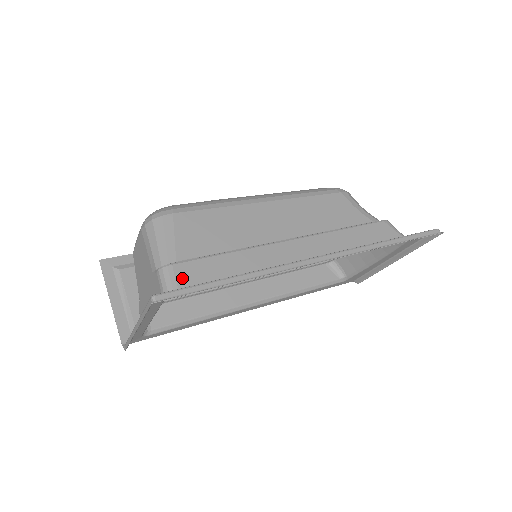
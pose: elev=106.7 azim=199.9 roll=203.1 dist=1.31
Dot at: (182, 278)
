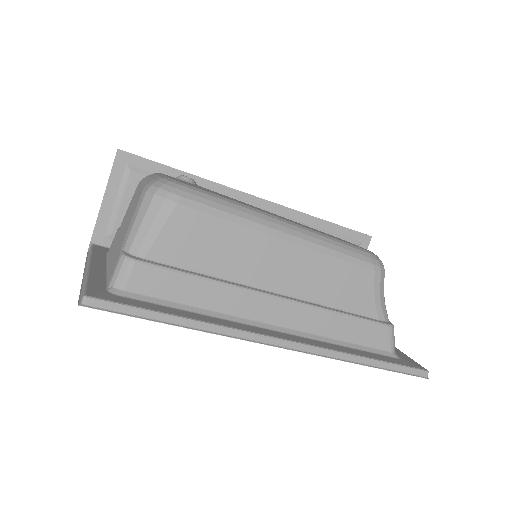
Dot at: (136, 281)
